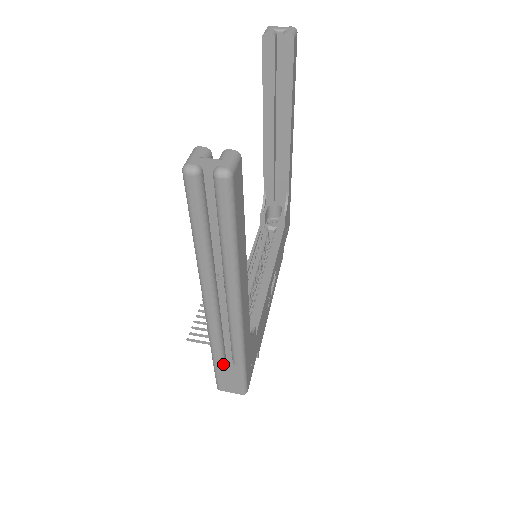
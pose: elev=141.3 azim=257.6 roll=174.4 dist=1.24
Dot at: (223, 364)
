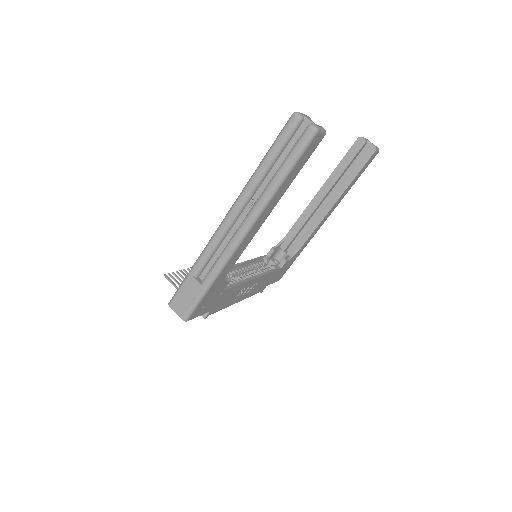
Dot at: (194, 279)
